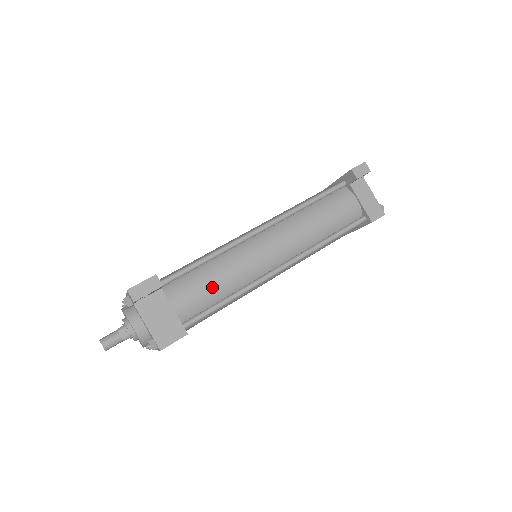
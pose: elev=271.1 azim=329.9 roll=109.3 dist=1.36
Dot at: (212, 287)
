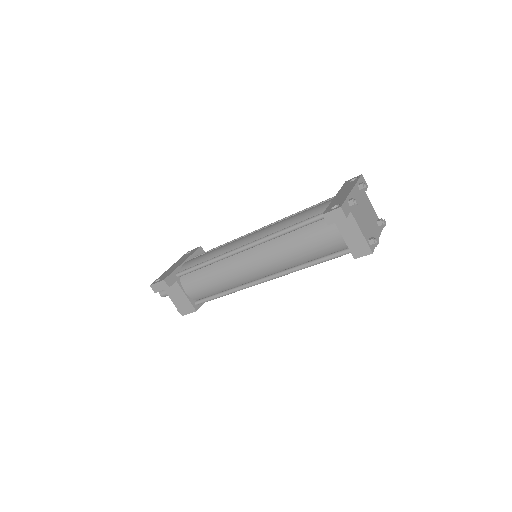
Dot at: (209, 286)
